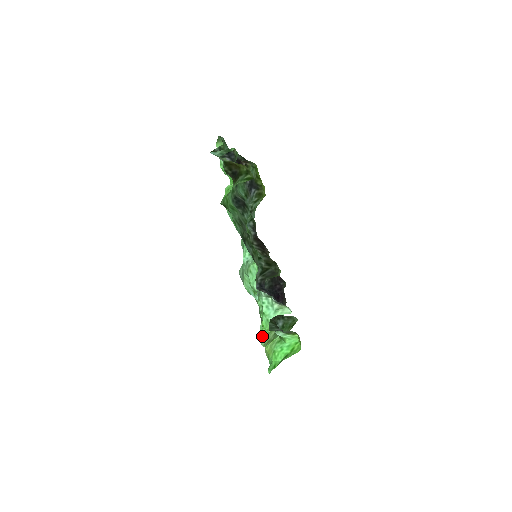
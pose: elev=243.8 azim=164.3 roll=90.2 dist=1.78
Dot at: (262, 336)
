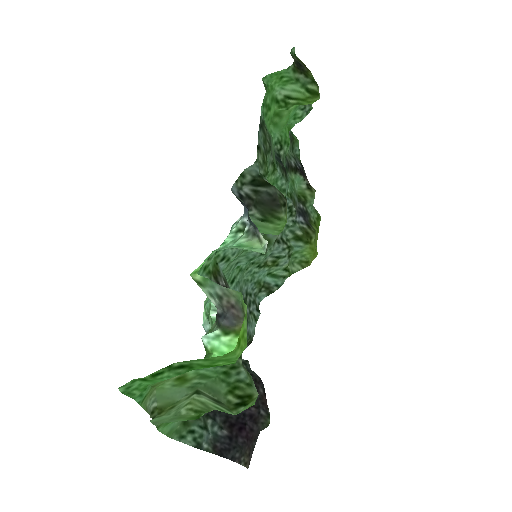
Dot at: (164, 422)
